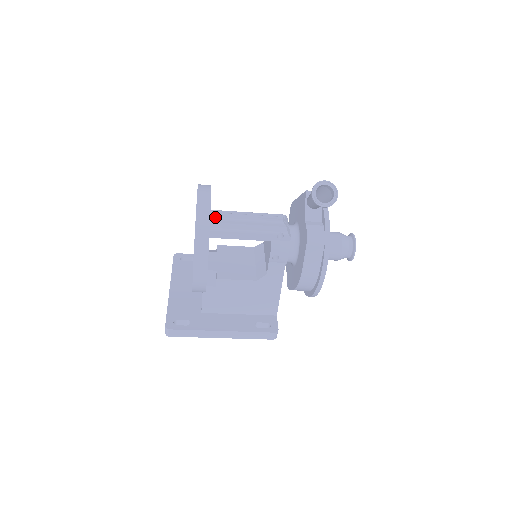
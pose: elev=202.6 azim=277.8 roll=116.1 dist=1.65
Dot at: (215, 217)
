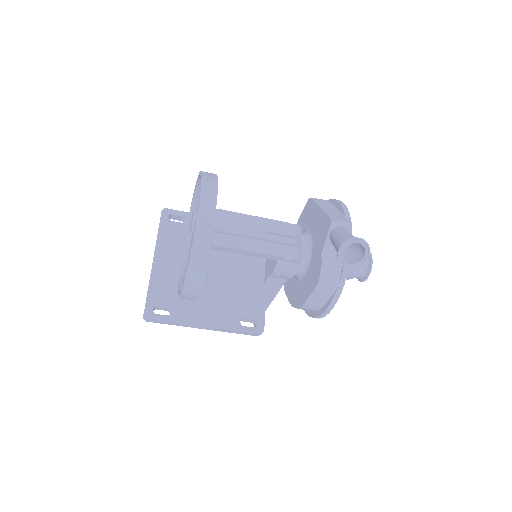
Dot at: (216, 227)
